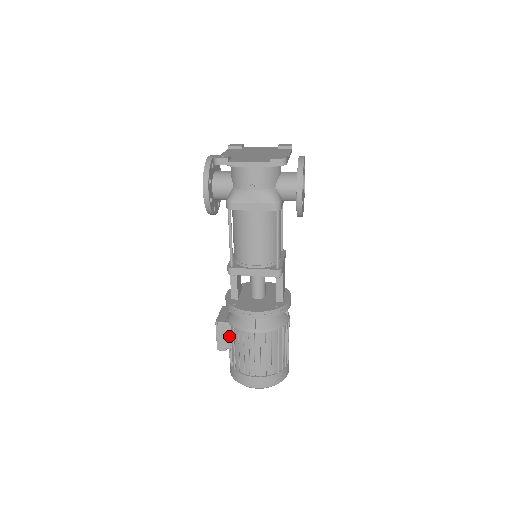
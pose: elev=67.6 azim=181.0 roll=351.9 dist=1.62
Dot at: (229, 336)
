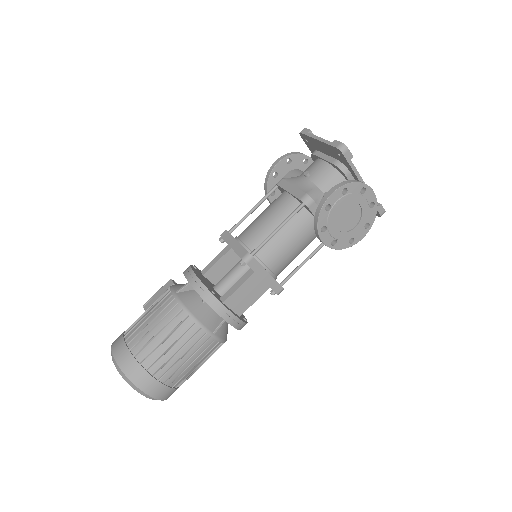
Dot at: occluded
